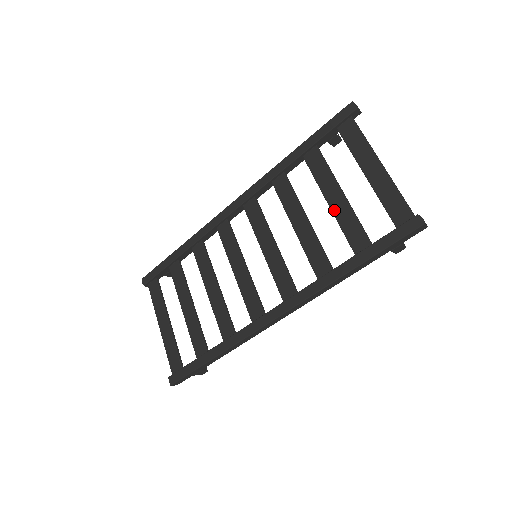
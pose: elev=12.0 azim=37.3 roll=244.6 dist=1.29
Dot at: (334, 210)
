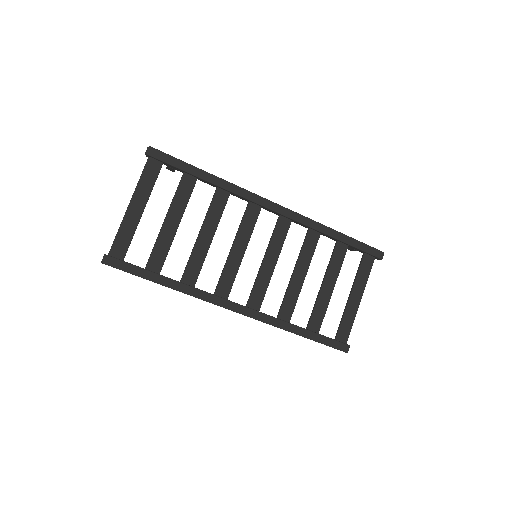
Dot at: (322, 293)
